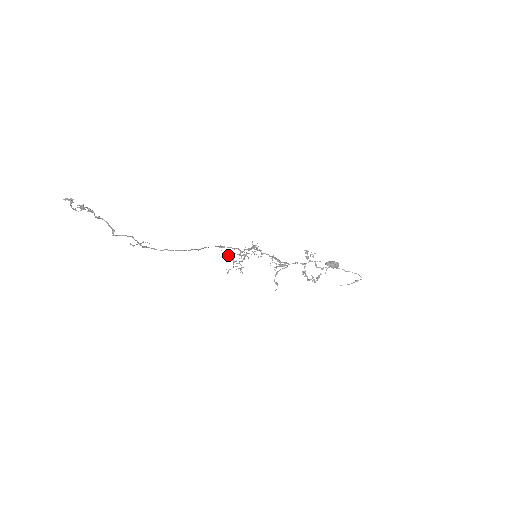
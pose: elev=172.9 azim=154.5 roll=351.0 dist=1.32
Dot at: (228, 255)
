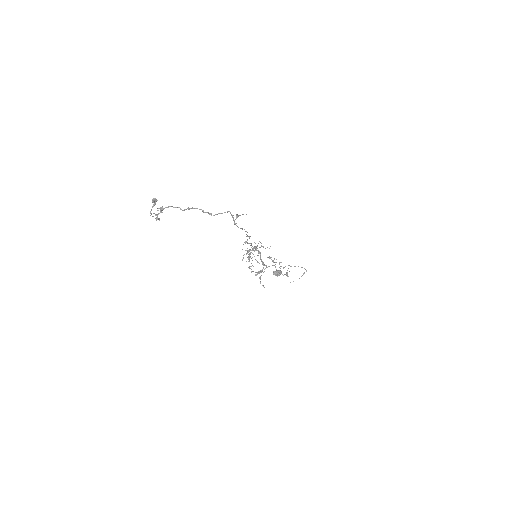
Dot at: occluded
